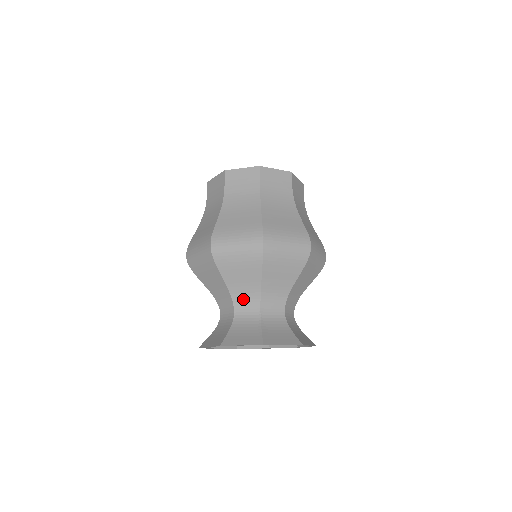
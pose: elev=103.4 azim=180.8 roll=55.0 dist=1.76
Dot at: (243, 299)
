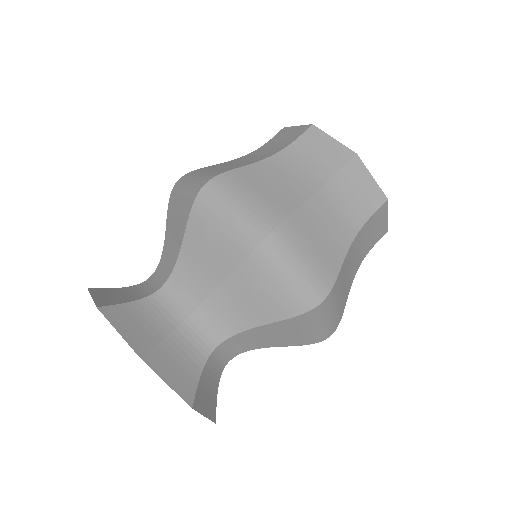
Dot at: (184, 283)
